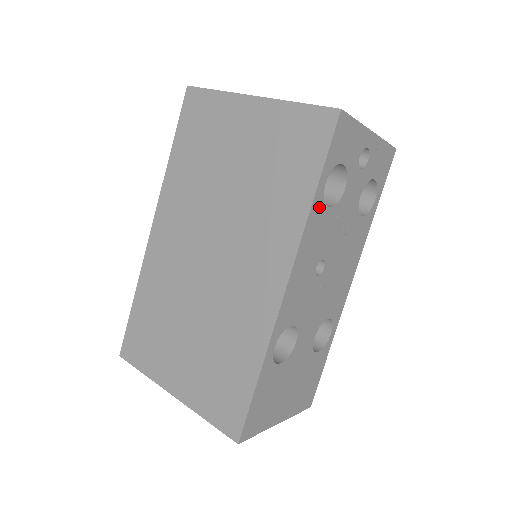
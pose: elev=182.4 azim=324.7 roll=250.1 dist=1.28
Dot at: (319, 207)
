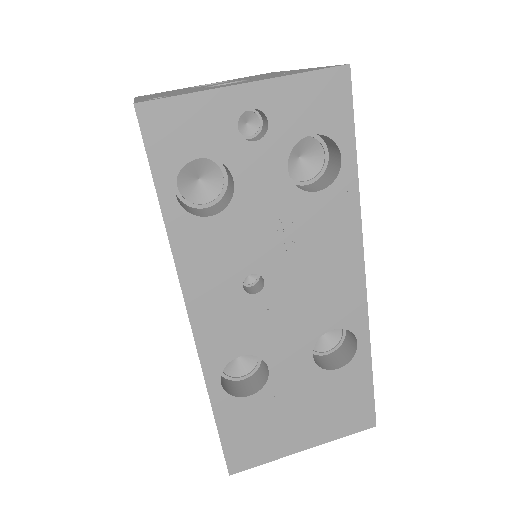
Dot at: (186, 225)
